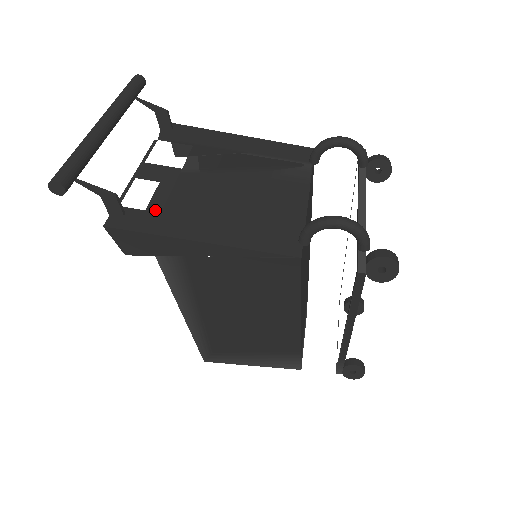
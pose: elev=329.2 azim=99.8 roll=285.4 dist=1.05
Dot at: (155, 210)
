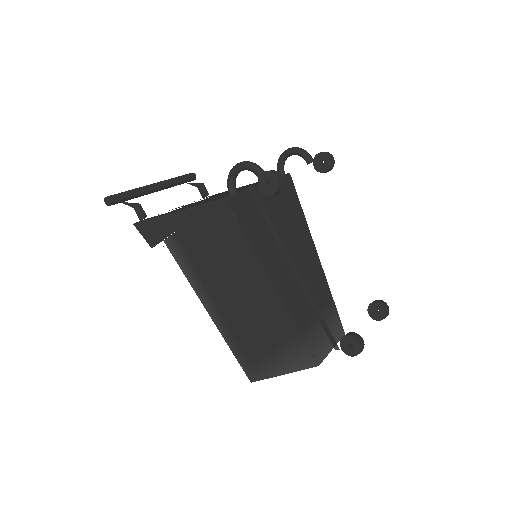
Dot at: occluded
